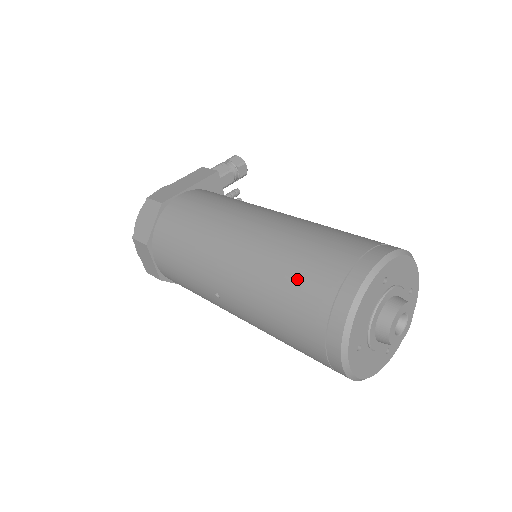
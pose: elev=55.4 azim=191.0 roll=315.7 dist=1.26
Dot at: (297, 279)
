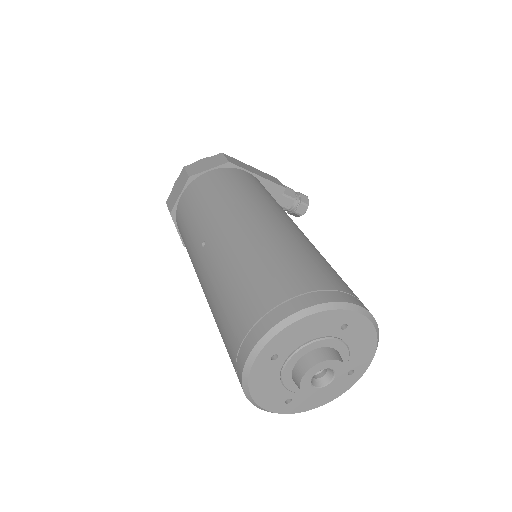
Dot at: (279, 266)
